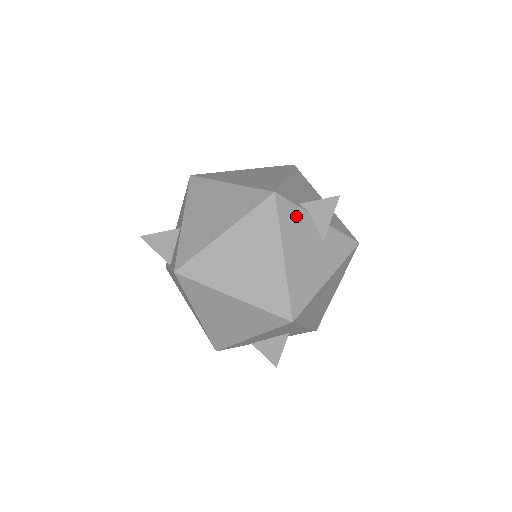
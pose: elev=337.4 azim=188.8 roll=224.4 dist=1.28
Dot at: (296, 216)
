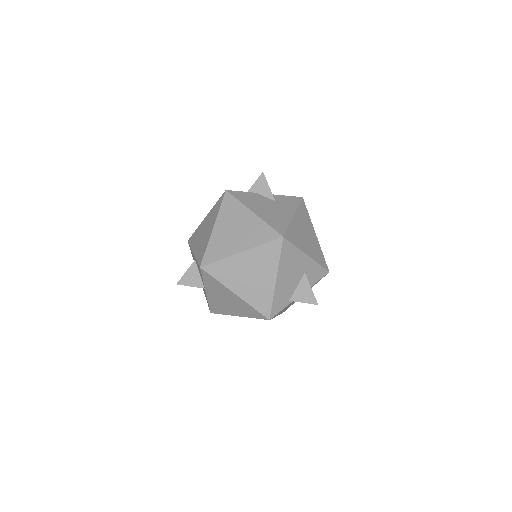
Dot at: (247, 196)
